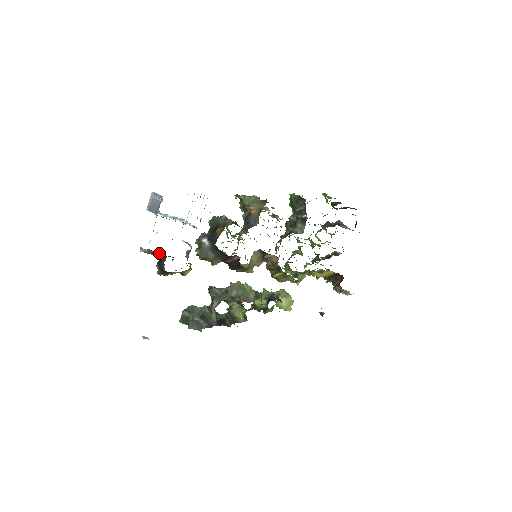
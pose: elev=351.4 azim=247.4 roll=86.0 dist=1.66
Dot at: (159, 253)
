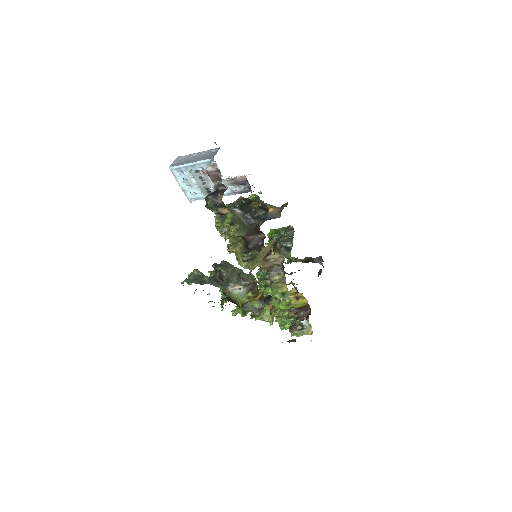
Dot at: (209, 188)
